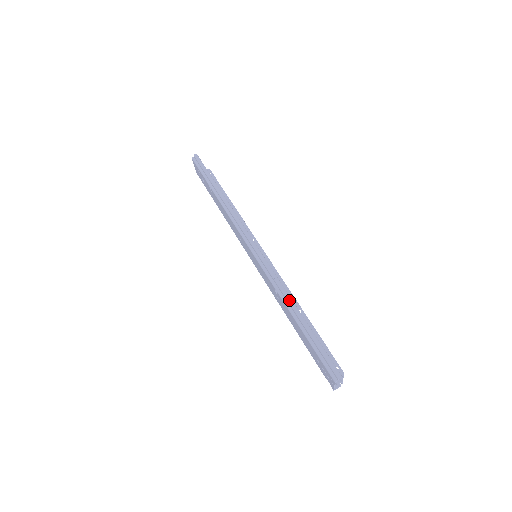
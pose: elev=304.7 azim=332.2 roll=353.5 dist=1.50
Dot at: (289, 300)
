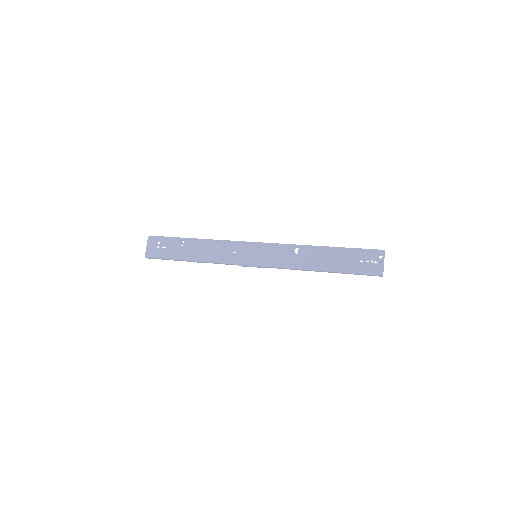
Dot at: occluded
